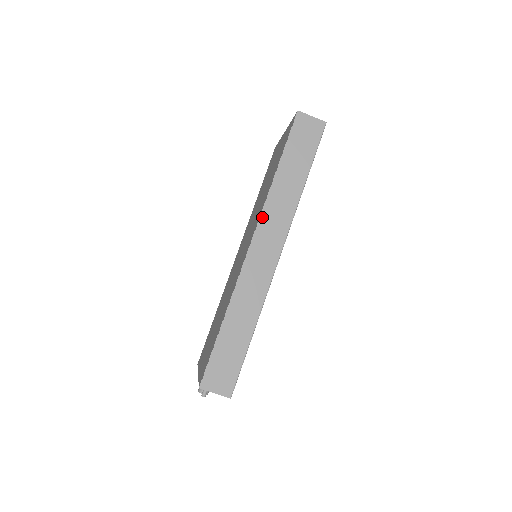
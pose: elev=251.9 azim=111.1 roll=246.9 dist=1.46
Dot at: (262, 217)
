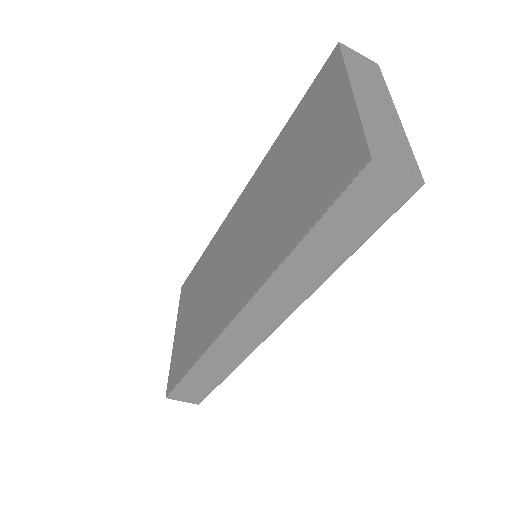
Dot at: (258, 295)
